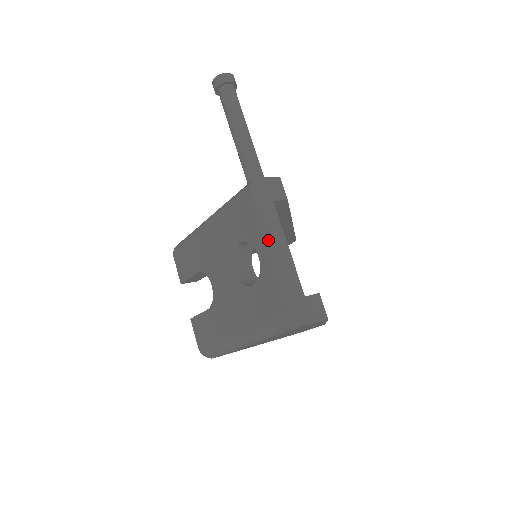
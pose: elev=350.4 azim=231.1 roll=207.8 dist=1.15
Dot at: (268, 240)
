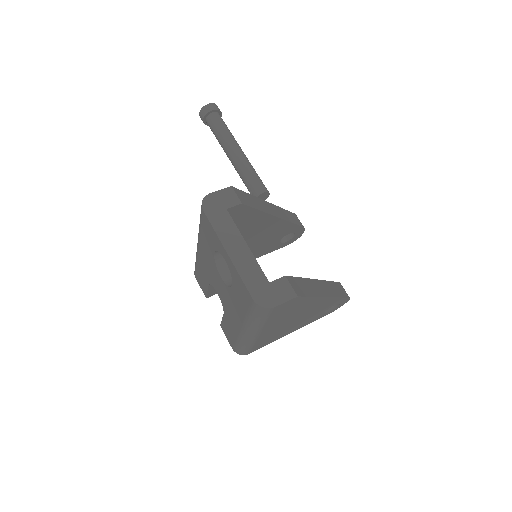
Dot at: (225, 245)
